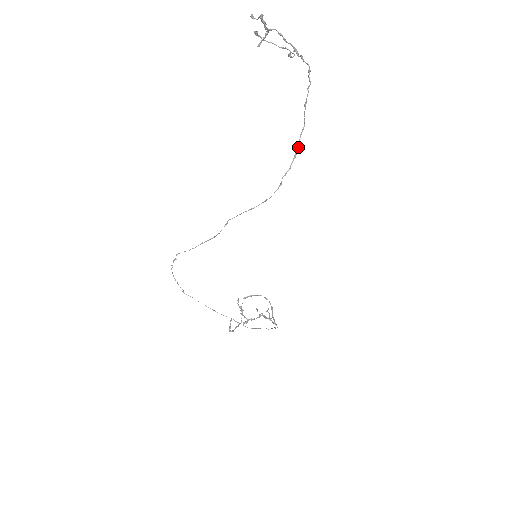
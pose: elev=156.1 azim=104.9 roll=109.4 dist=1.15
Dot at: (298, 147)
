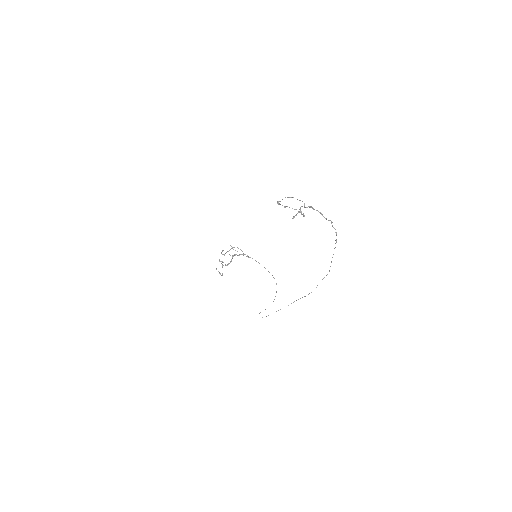
Dot at: occluded
